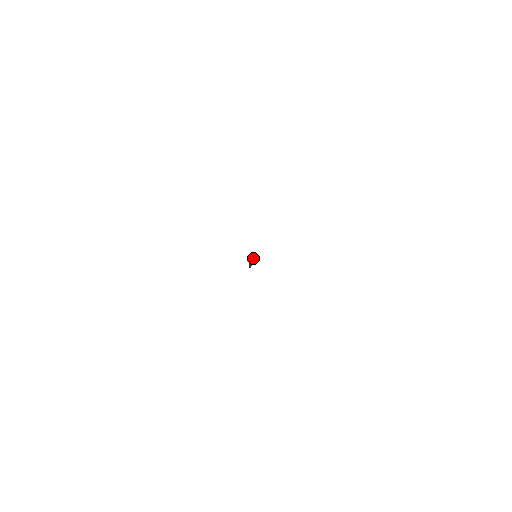
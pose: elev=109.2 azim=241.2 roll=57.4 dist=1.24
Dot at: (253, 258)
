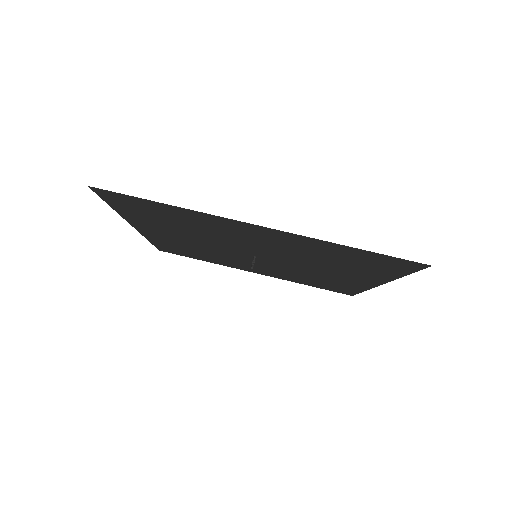
Dot at: (253, 260)
